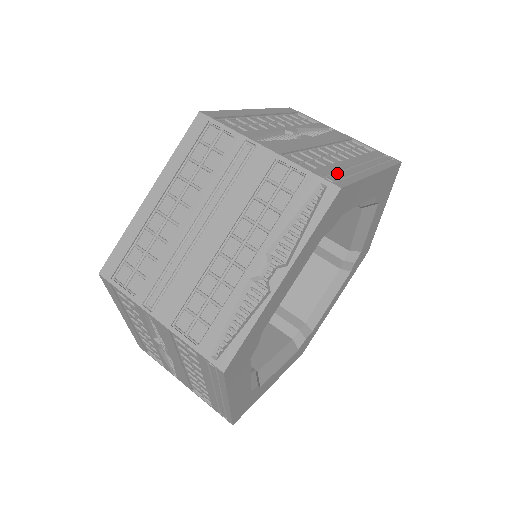
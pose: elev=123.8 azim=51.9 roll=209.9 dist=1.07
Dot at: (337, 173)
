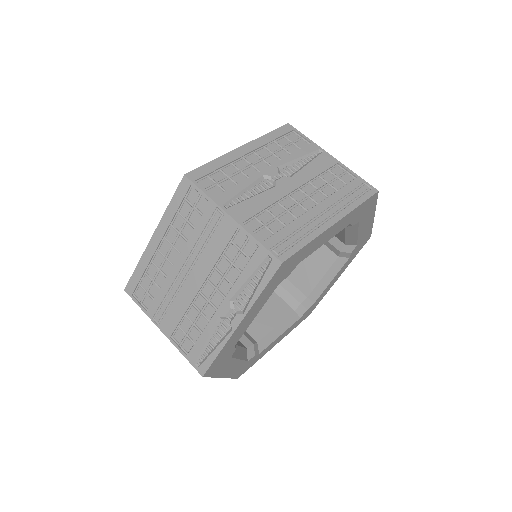
Dot at: (289, 238)
